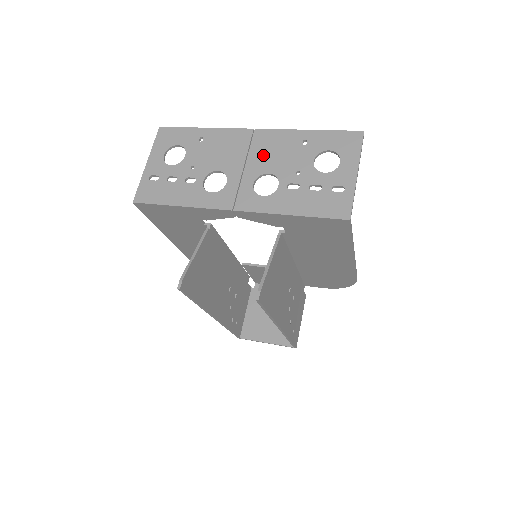
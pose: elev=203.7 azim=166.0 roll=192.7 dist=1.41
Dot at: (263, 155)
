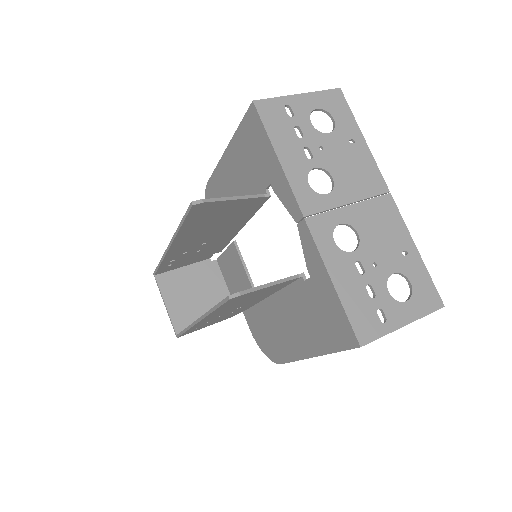
Dot at: (372, 217)
